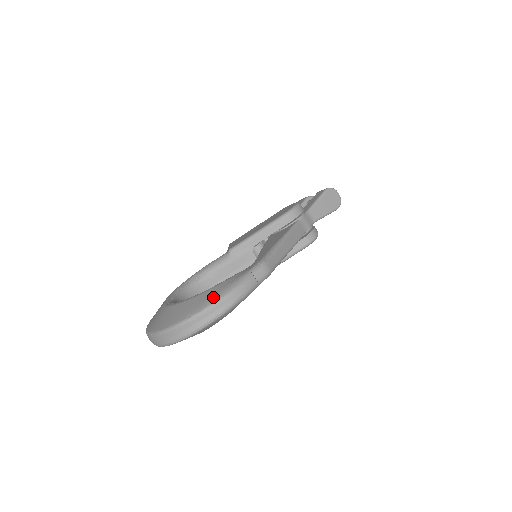
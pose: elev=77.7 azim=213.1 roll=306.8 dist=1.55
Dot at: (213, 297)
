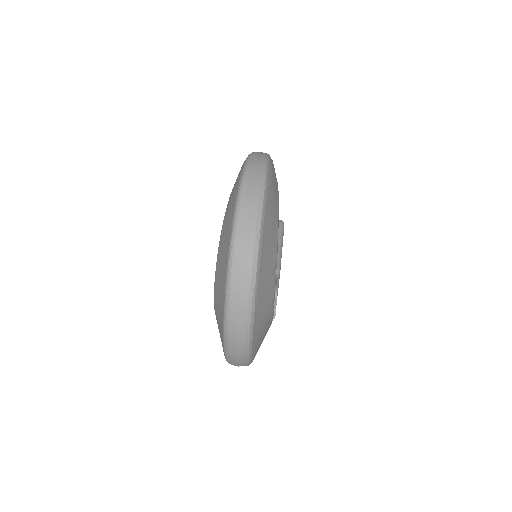
Dot at: occluded
